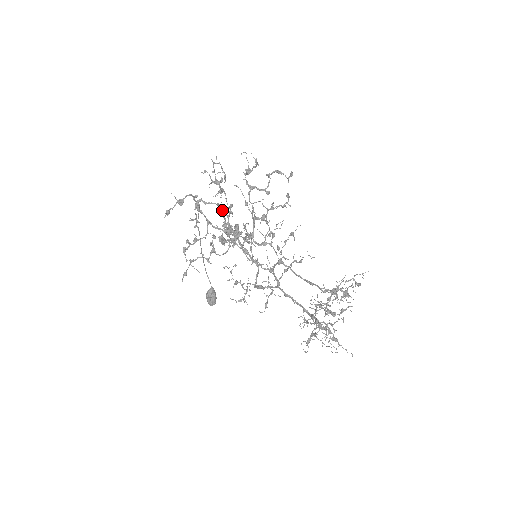
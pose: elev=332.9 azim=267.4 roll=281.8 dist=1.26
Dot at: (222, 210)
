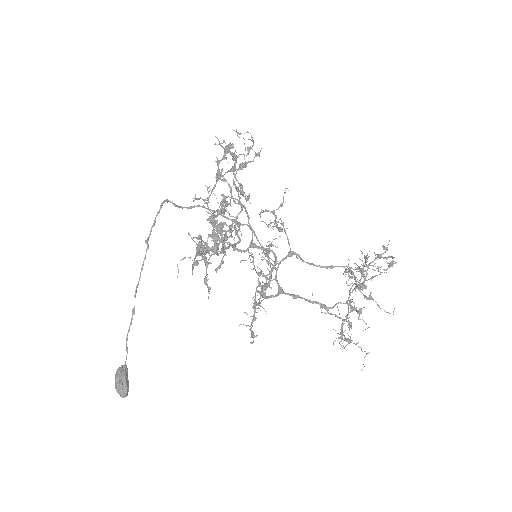
Dot at: (206, 208)
